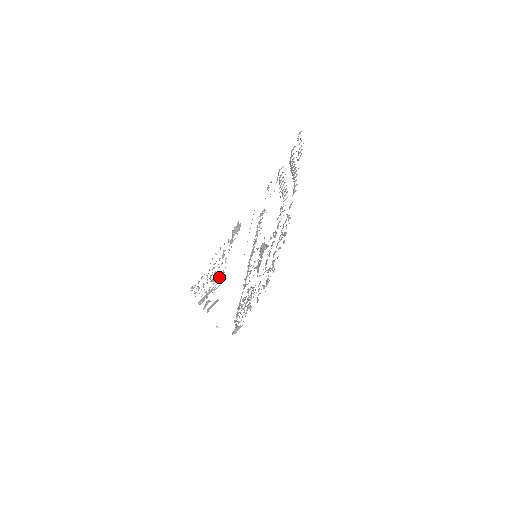
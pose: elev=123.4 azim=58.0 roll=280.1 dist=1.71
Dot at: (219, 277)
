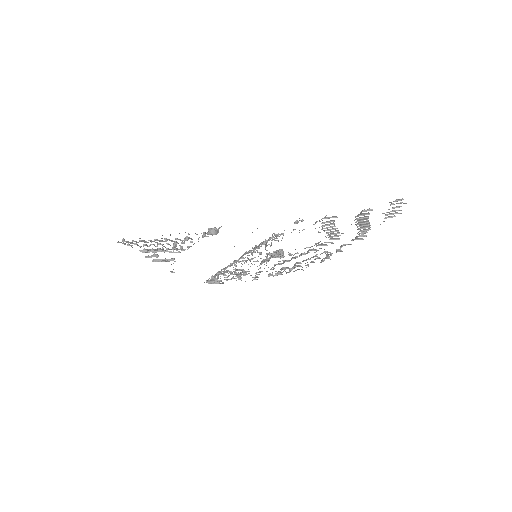
Dot at: (181, 247)
